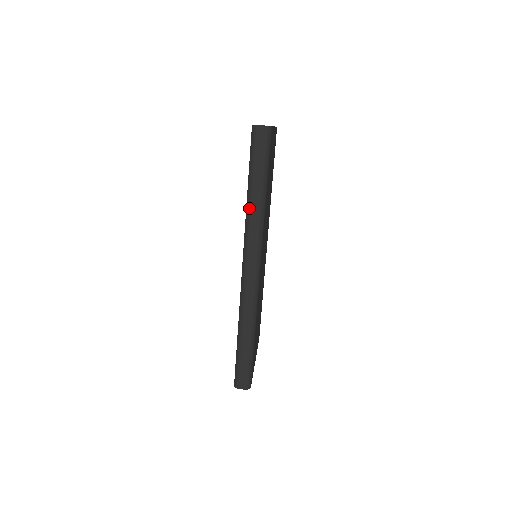
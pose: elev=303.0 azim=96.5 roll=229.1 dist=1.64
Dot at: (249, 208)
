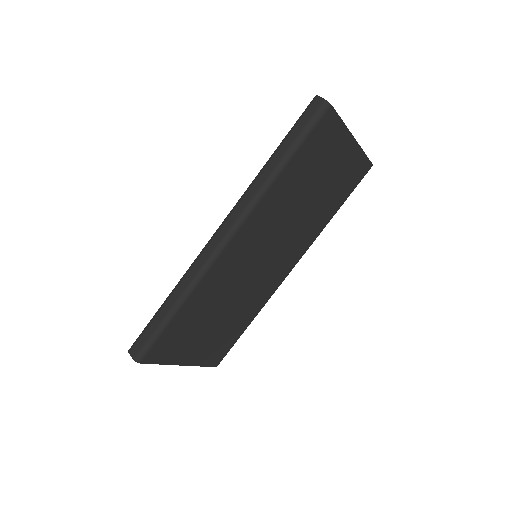
Dot at: (260, 172)
